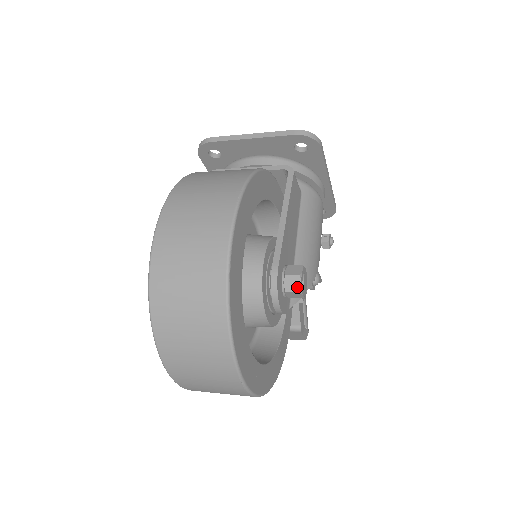
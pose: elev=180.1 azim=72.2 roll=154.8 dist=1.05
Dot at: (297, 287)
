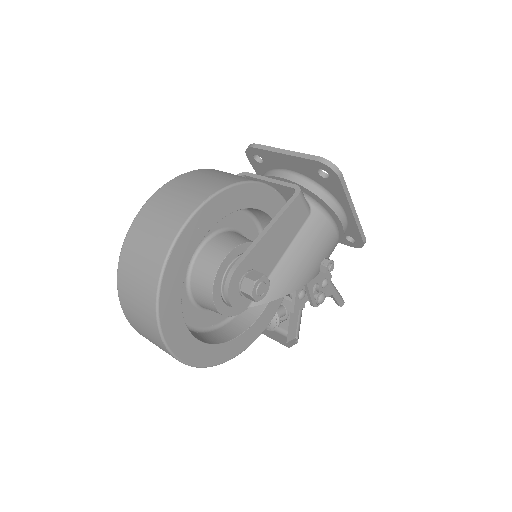
Dot at: (249, 290)
